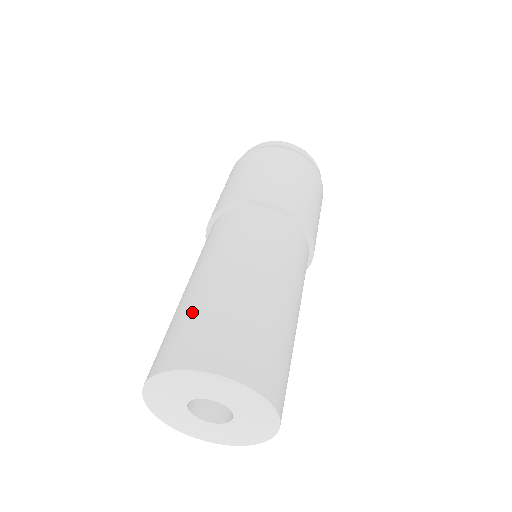
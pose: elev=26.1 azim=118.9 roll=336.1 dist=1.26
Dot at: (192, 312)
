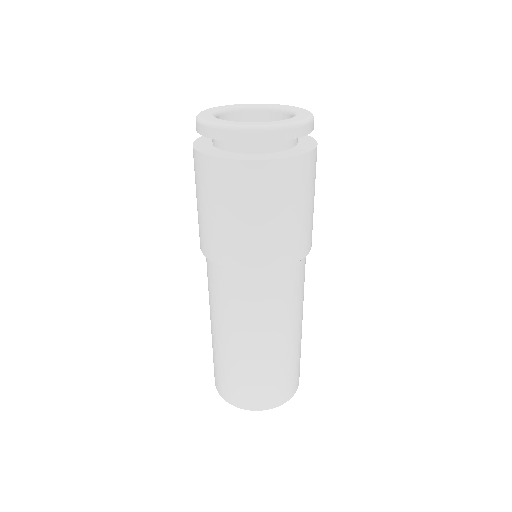
Dot at: (236, 374)
